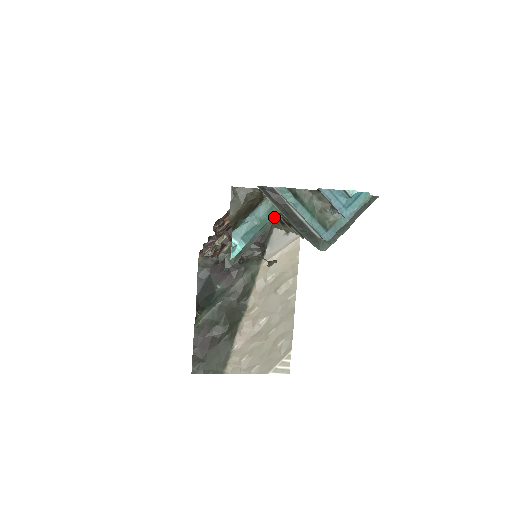
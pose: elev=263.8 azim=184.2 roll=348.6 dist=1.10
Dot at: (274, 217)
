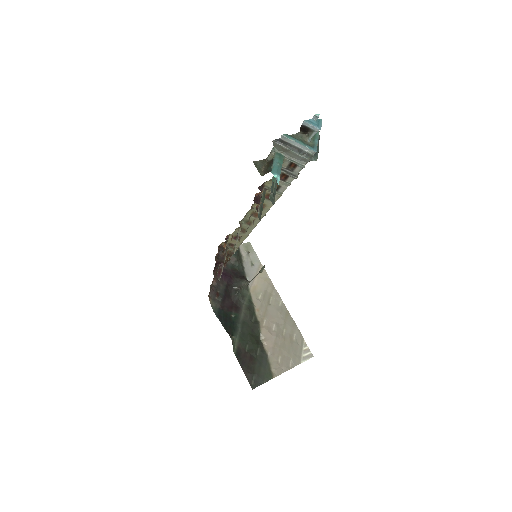
Dot at: occluded
